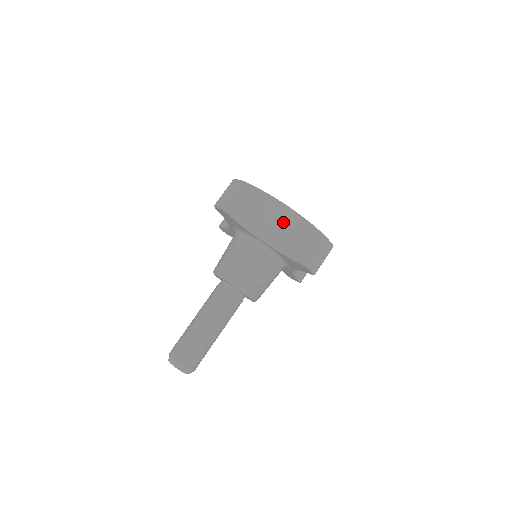
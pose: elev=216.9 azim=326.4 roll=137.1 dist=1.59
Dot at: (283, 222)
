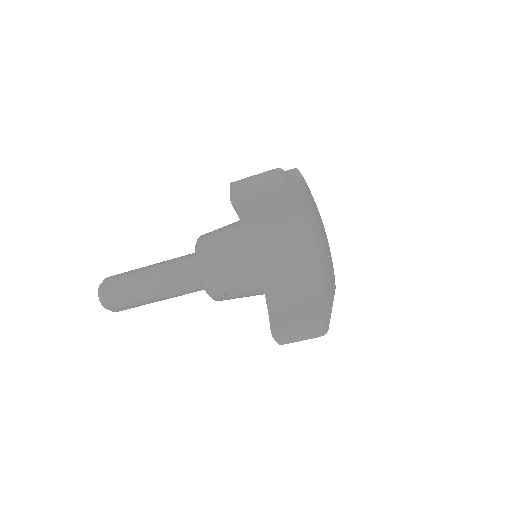
Dot at: (296, 260)
